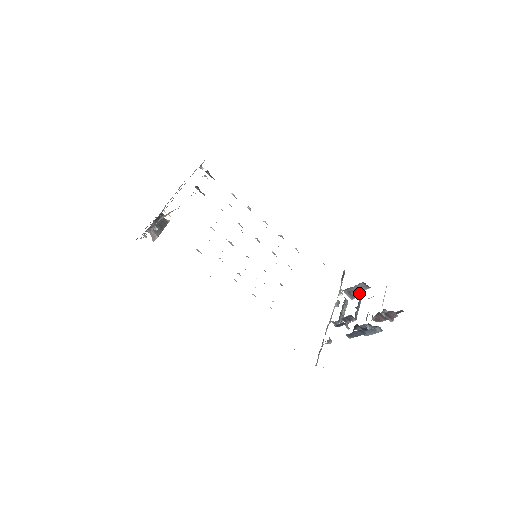
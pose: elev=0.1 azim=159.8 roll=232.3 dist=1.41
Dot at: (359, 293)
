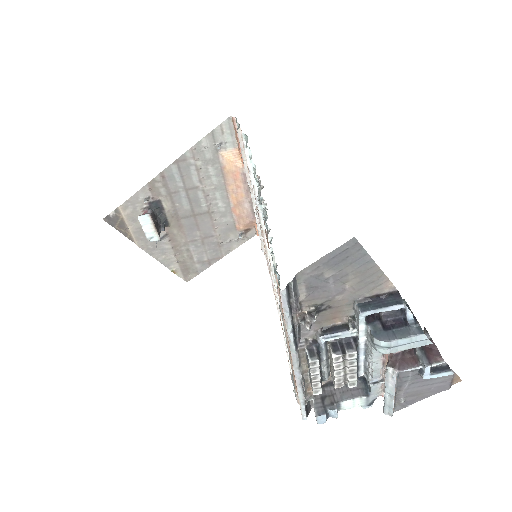
Dot at: occluded
